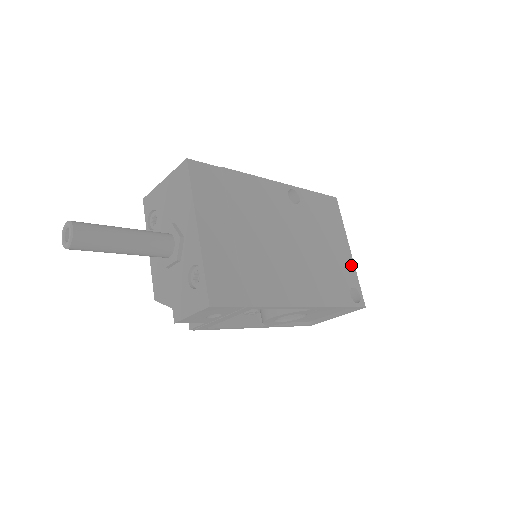
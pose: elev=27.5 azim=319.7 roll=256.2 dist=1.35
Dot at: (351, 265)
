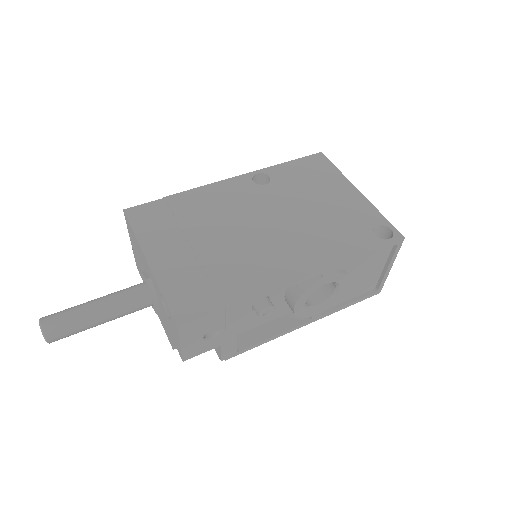
Dot at: (365, 205)
